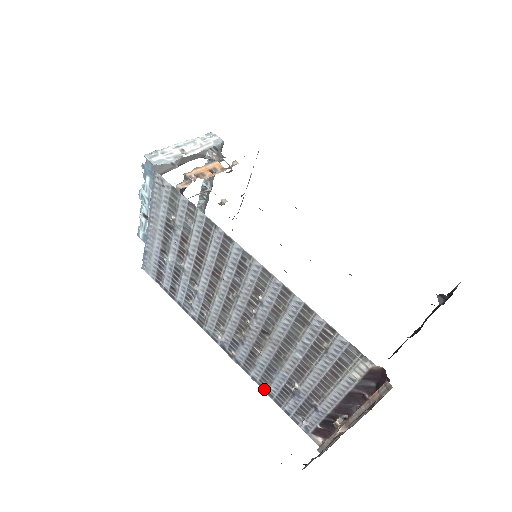
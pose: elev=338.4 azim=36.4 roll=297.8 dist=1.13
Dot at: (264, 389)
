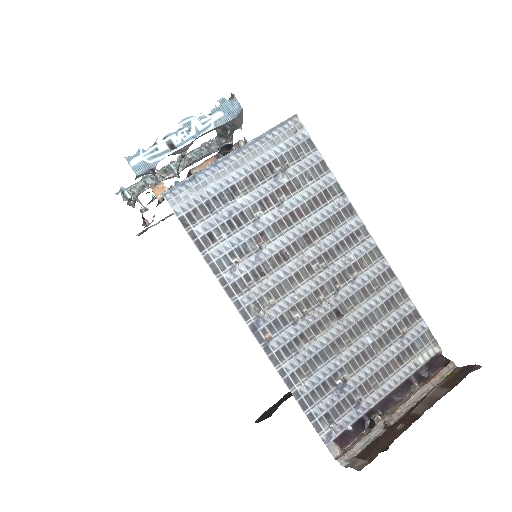
Dot at: (291, 386)
